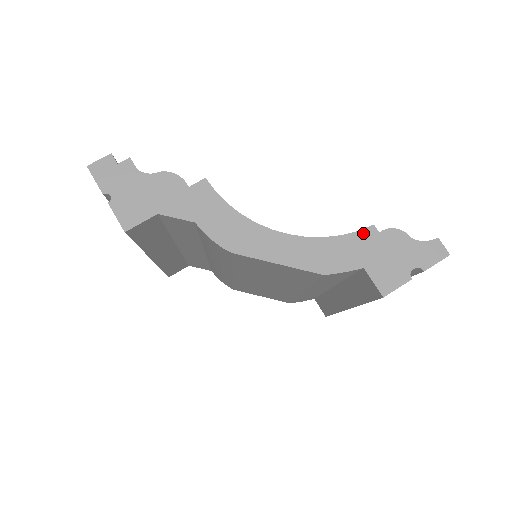
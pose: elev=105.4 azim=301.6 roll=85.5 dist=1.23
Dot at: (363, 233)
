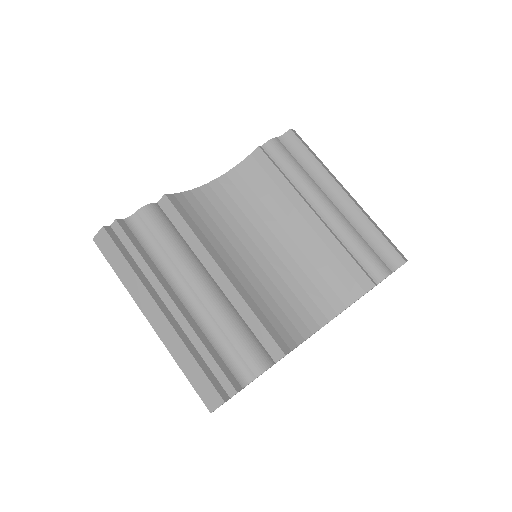
Dot at: occluded
